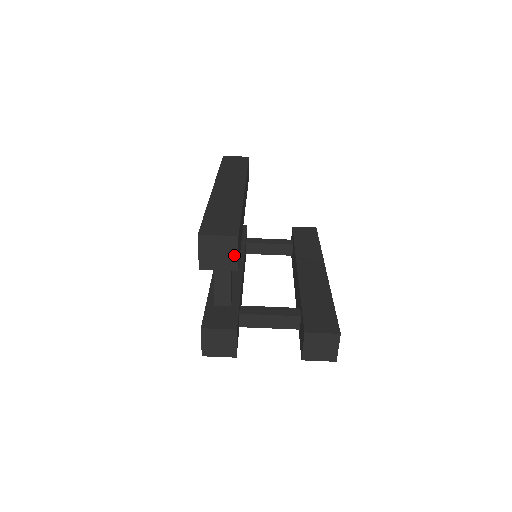
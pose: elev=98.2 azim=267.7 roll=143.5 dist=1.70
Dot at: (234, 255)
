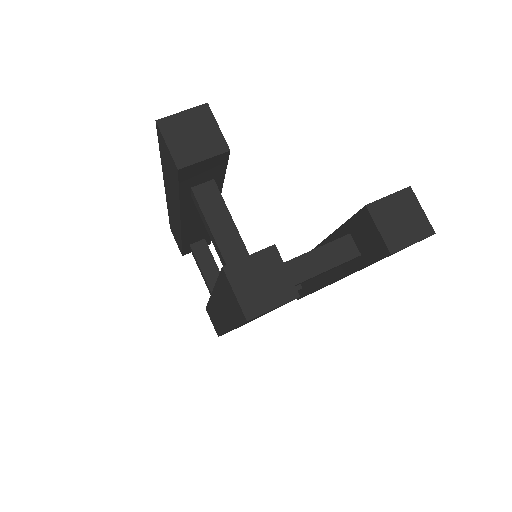
Dot at: (214, 130)
